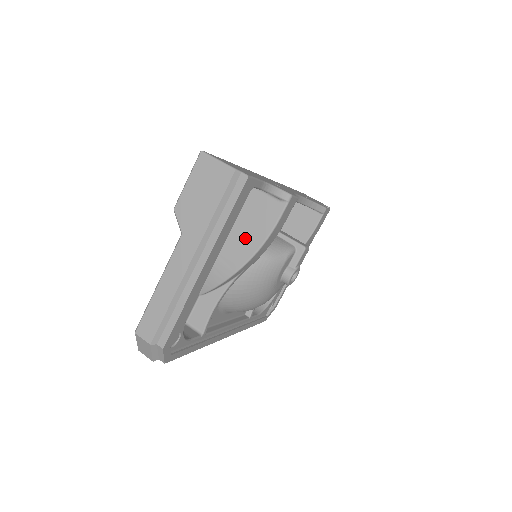
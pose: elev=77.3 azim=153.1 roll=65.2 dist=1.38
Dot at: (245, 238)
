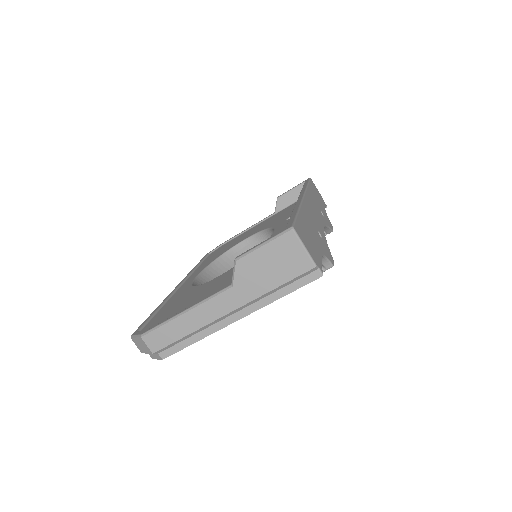
Dot at: occluded
